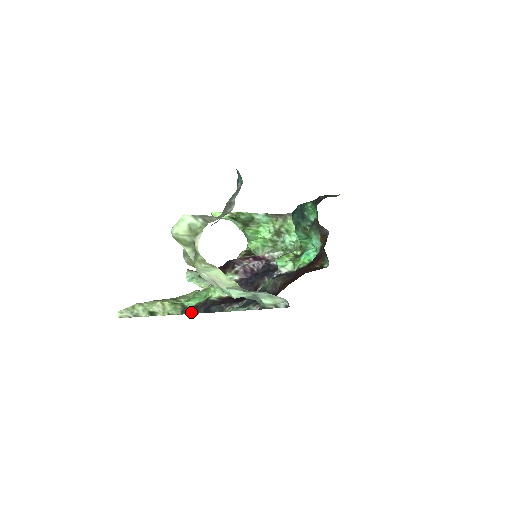
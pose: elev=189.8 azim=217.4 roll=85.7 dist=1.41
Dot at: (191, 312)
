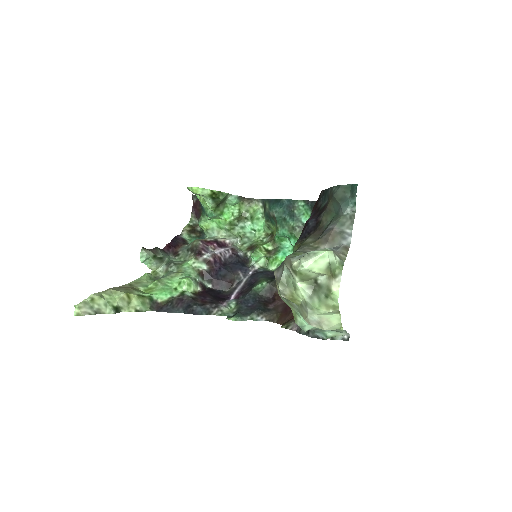
Dot at: (165, 310)
